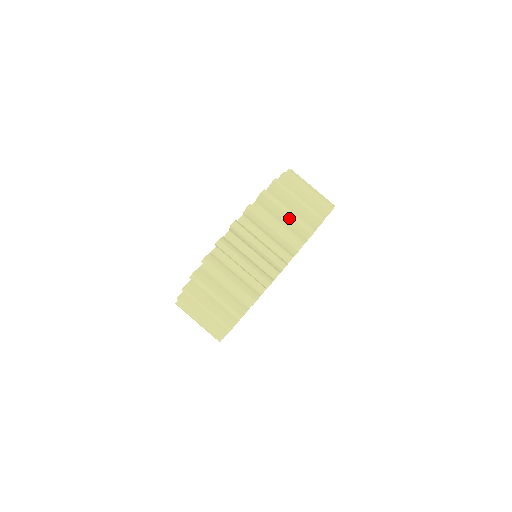
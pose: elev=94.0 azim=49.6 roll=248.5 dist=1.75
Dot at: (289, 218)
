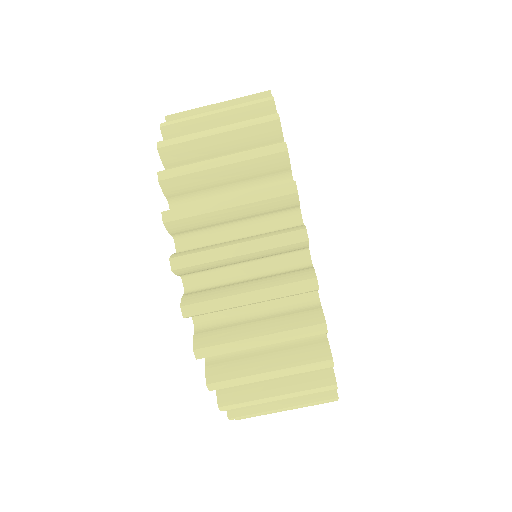
Dot at: (232, 167)
